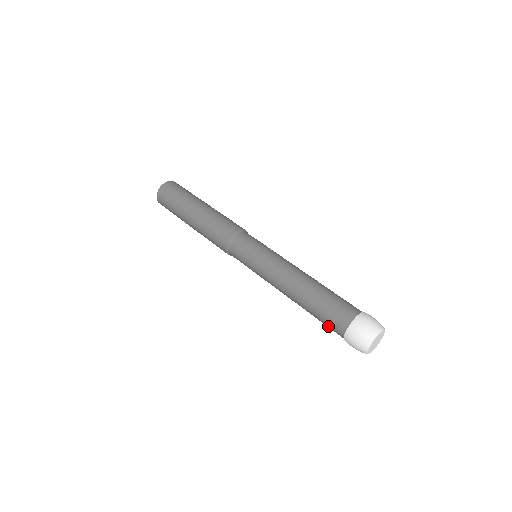
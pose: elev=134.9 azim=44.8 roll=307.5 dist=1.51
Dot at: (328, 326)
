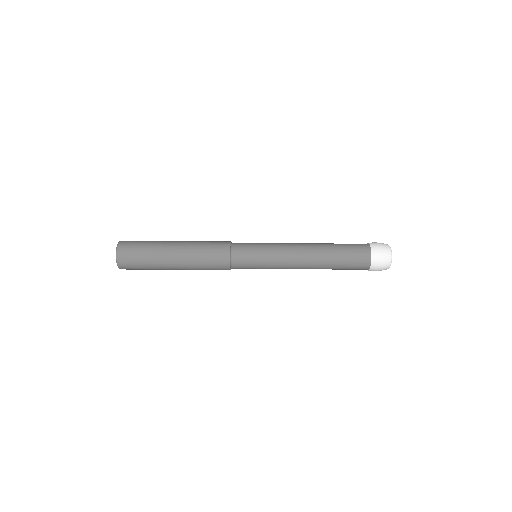
Dot at: occluded
